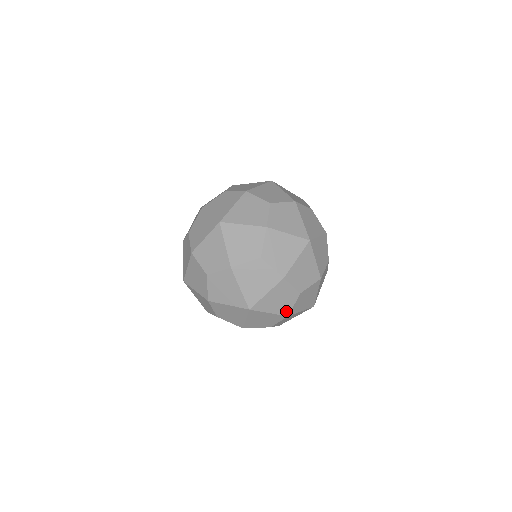
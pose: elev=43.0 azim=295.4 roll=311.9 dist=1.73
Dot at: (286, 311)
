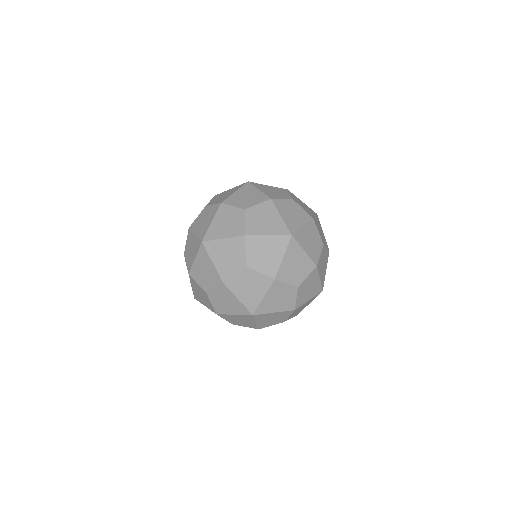
Dot at: (263, 326)
